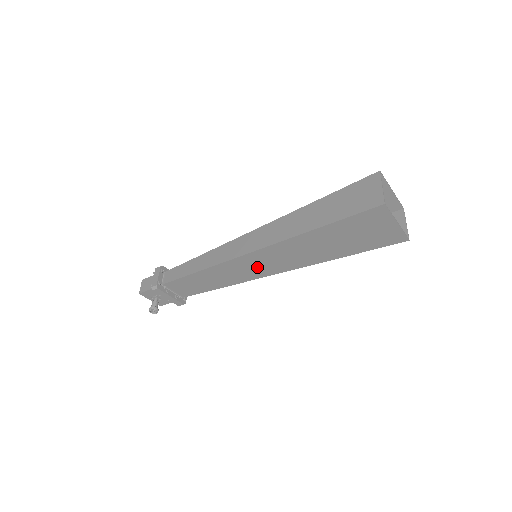
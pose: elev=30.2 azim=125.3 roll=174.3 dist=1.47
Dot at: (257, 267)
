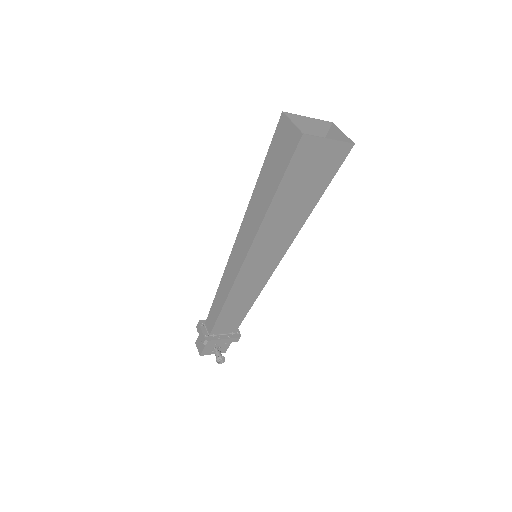
Dot at: (263, 264)
